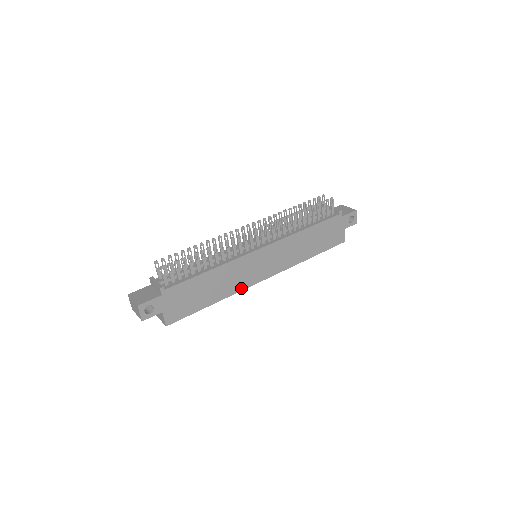
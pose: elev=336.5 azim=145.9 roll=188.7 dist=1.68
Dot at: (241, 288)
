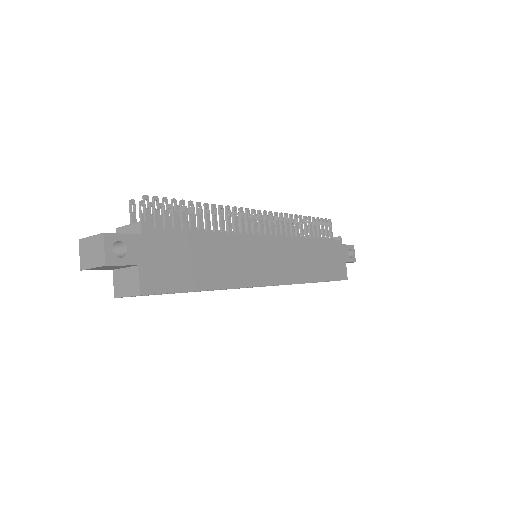
Dot at: (244, 283)
